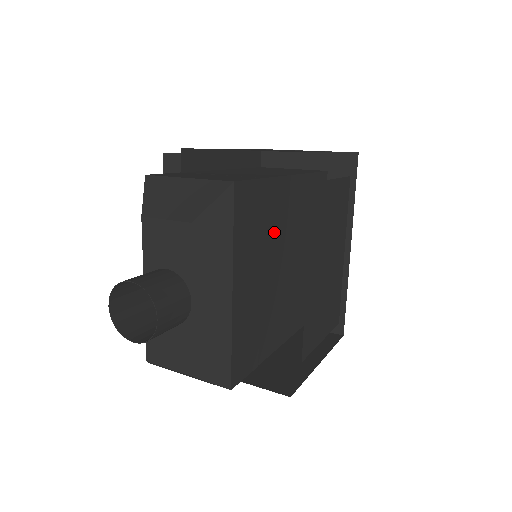
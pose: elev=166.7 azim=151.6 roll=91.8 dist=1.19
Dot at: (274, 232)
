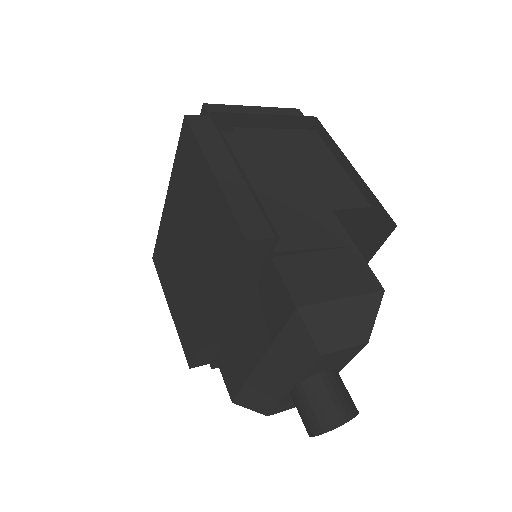
Dot at: occluded
